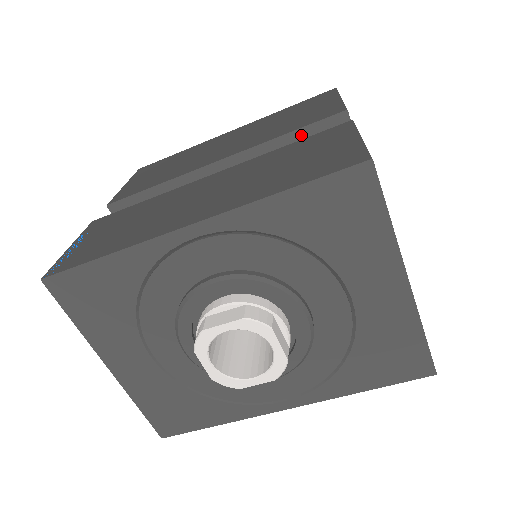
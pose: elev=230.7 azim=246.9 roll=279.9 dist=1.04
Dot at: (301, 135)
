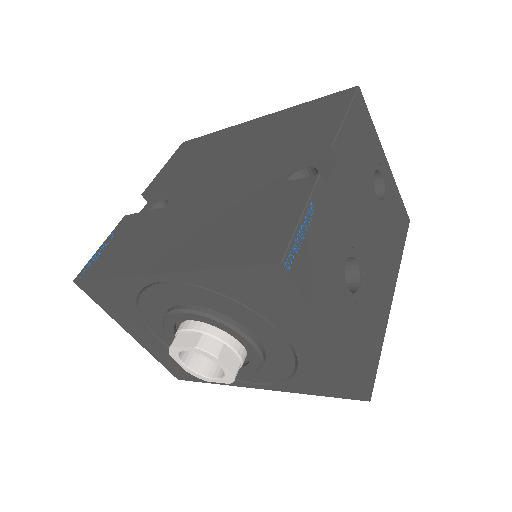
Dot at: (290, 164)
